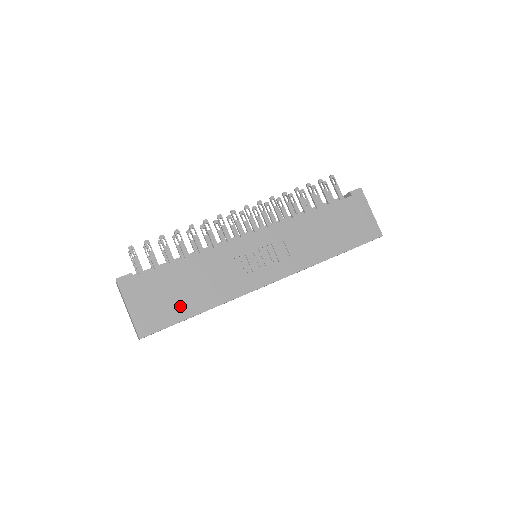
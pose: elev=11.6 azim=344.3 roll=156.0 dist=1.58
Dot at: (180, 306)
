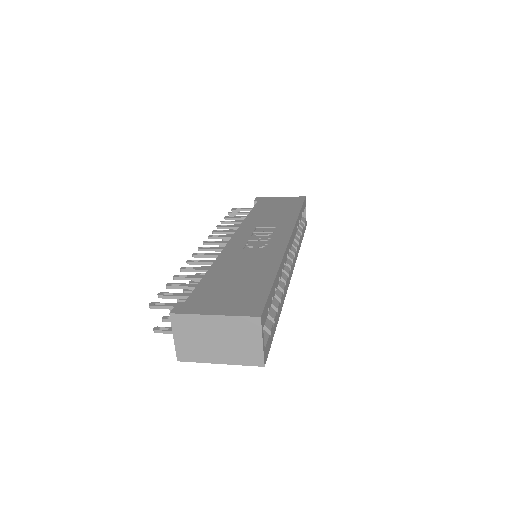
Dot at: (253, 284)
